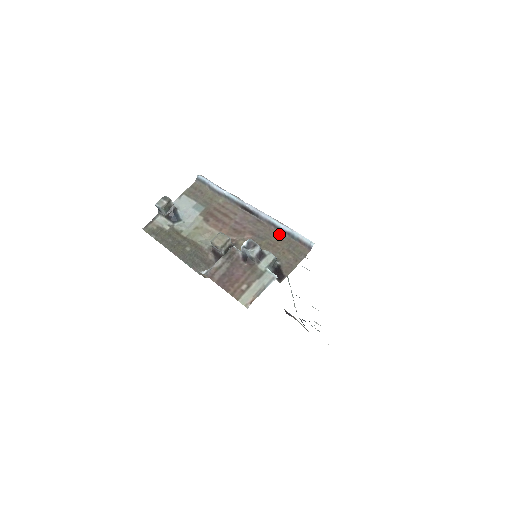
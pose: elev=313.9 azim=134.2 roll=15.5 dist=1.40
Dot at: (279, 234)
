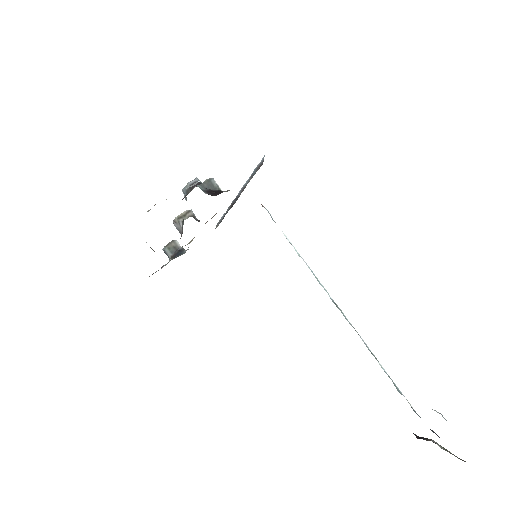
Dot at: occluded
